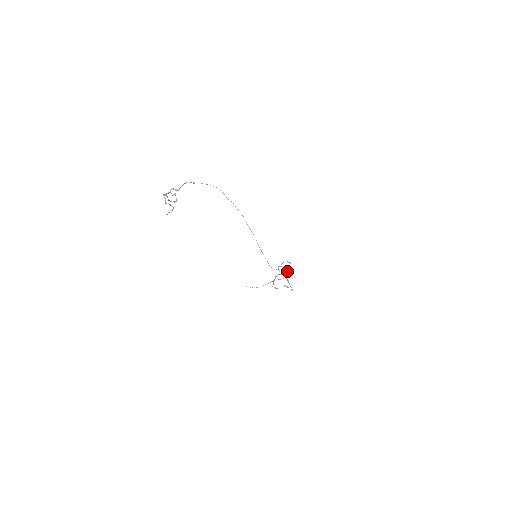
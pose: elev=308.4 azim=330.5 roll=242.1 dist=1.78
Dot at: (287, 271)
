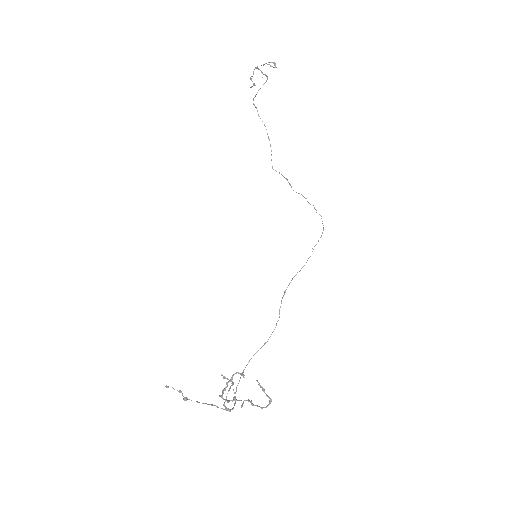
Dot at: (235, 397)
